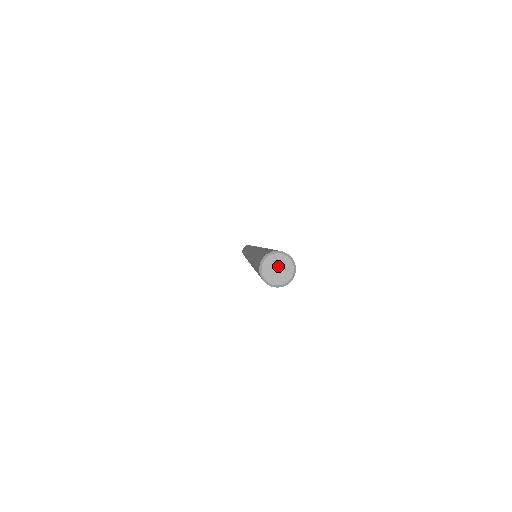
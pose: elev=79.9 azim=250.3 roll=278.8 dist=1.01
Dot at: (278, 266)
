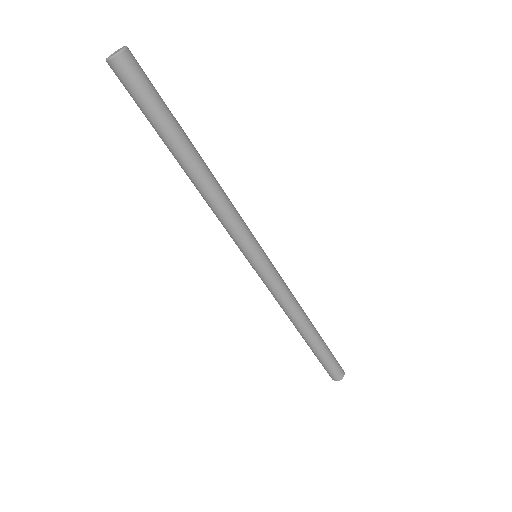
Dot at: (115, 53)
